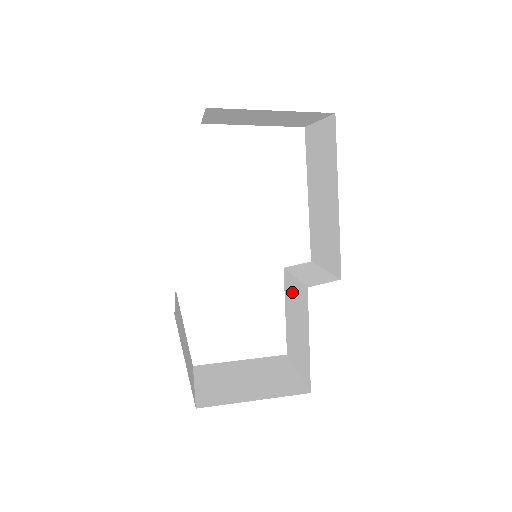
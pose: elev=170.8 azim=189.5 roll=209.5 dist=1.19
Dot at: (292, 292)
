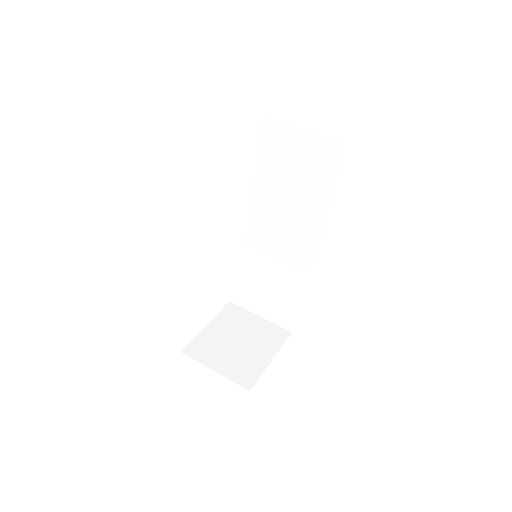
Dot at: (260, 265)
